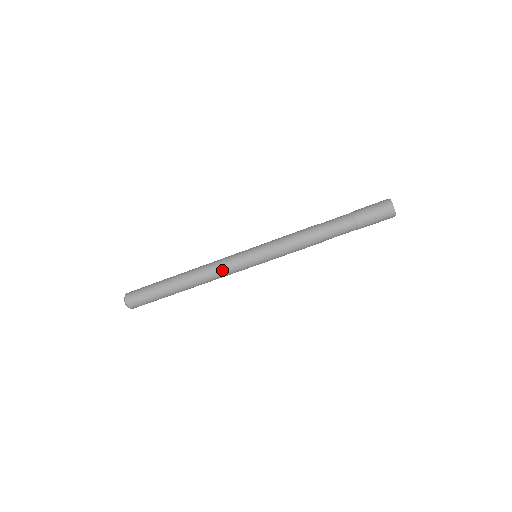
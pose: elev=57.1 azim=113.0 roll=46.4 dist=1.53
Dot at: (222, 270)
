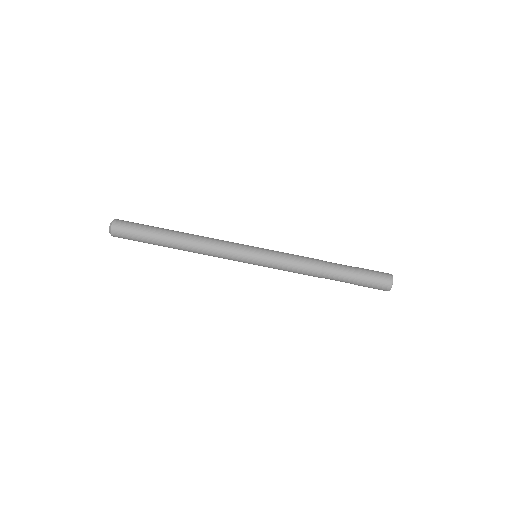
Dot at: (221, 248)
